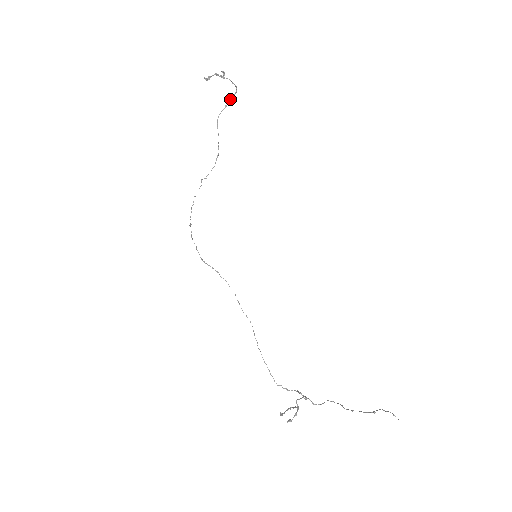
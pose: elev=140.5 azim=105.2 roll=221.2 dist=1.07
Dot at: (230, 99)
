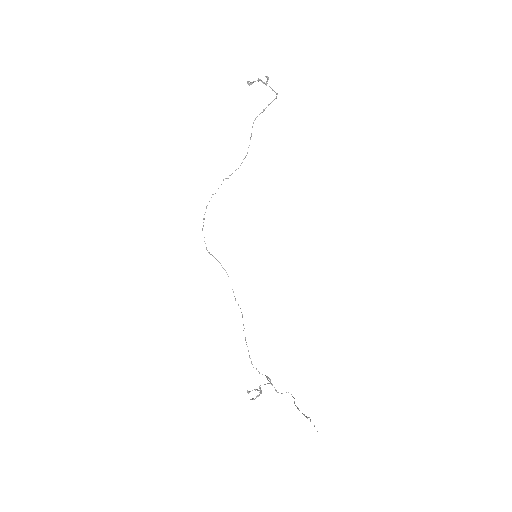
Dot at: (269, 104)
